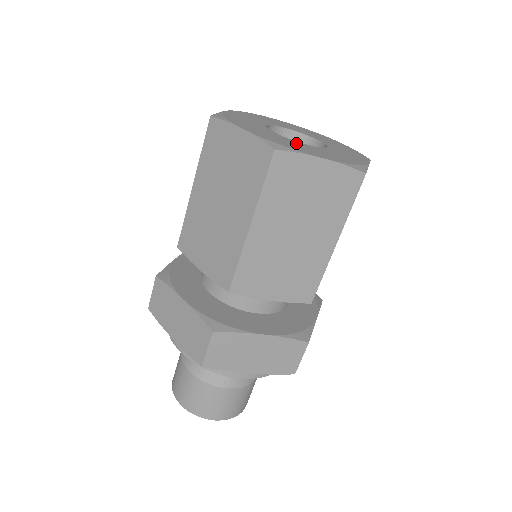
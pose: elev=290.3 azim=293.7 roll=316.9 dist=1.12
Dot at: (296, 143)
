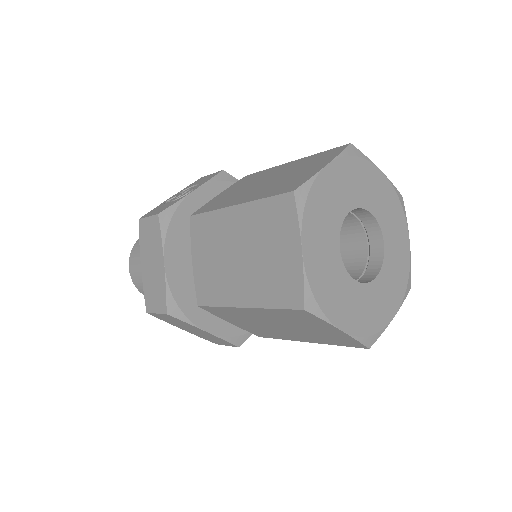
Dot at: (342, 282)
